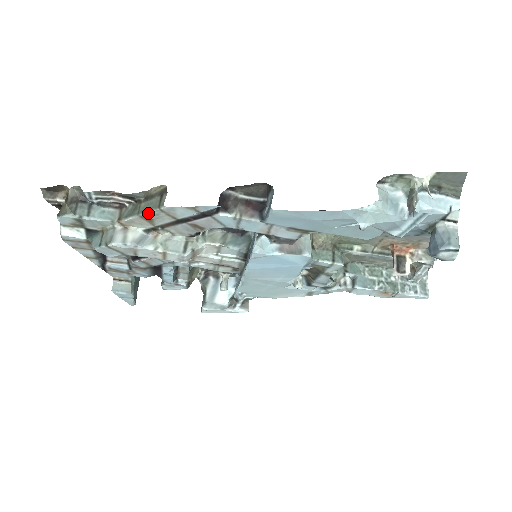
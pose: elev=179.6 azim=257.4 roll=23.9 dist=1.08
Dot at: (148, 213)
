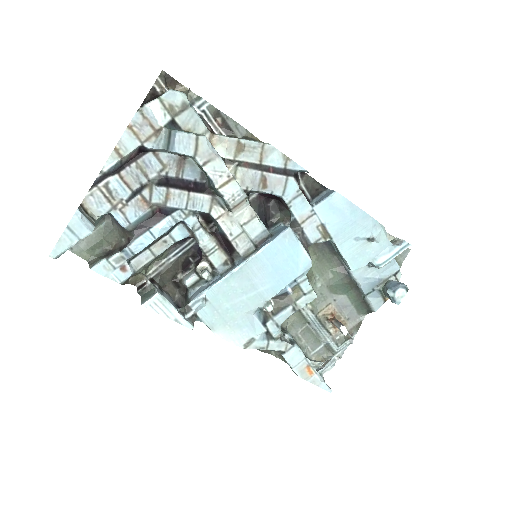
Dot at: (250, 141)
